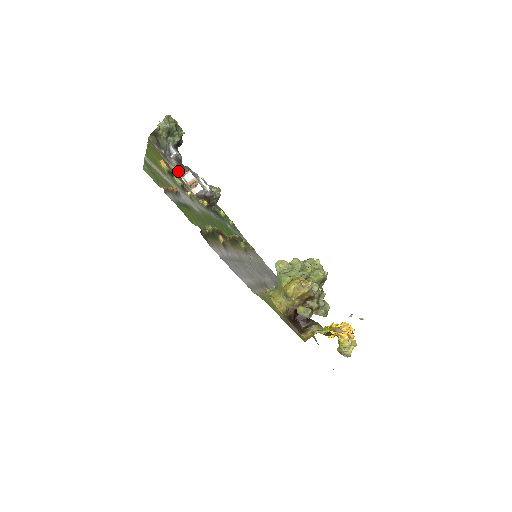
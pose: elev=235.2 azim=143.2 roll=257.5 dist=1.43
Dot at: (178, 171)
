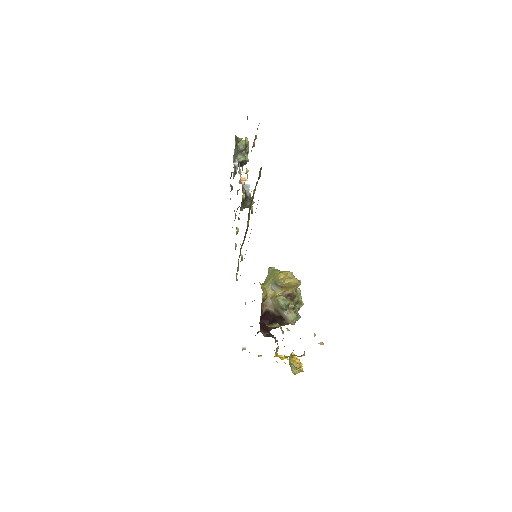
Dot at: (239, 165)
